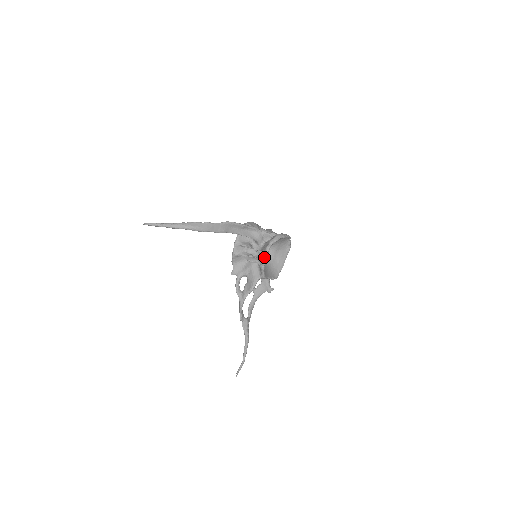
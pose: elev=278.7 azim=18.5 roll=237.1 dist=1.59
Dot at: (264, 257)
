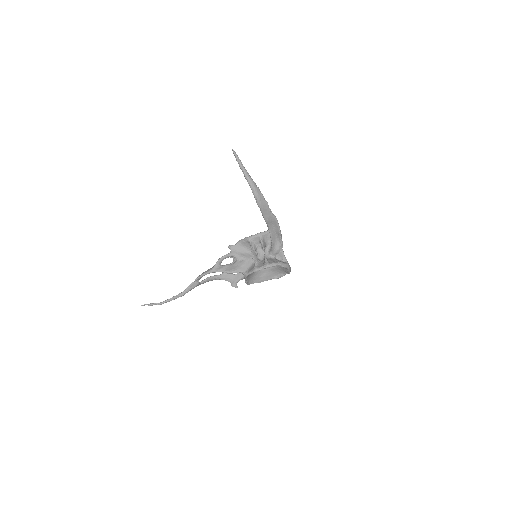
Dot at: (265, 266)
